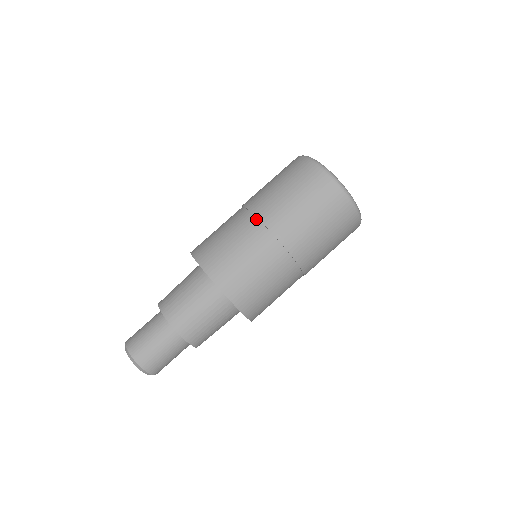
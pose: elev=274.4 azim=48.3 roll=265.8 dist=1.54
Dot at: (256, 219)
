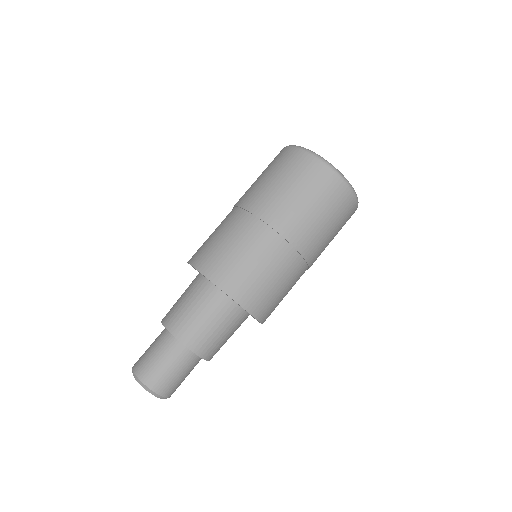
Dot at: (268, 227)
